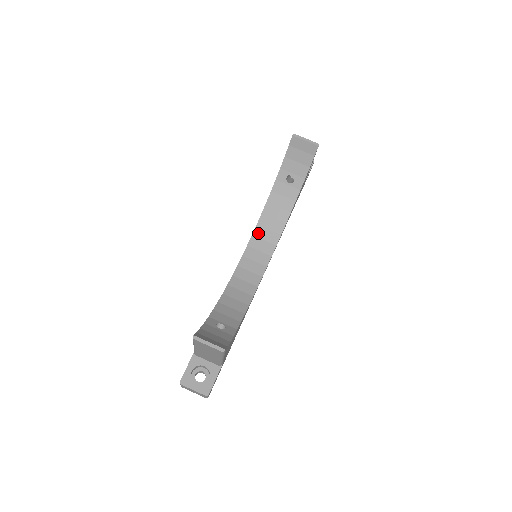
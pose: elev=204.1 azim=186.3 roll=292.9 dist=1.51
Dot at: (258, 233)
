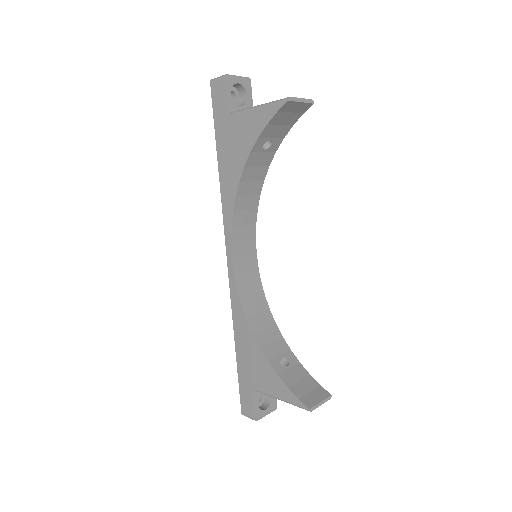
Dot at: (237, 221)
